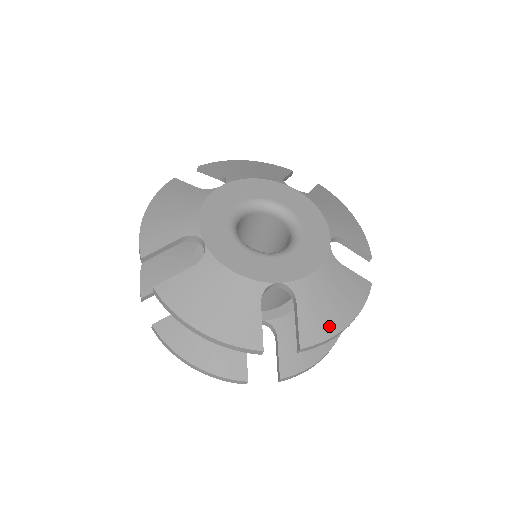
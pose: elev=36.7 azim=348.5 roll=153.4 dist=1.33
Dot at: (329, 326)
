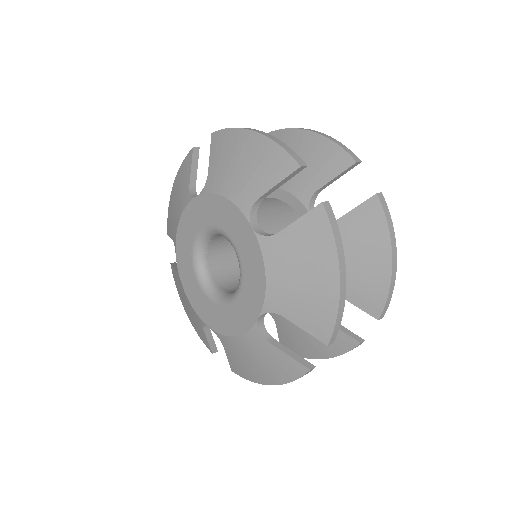
Dot at: (325, 304)
